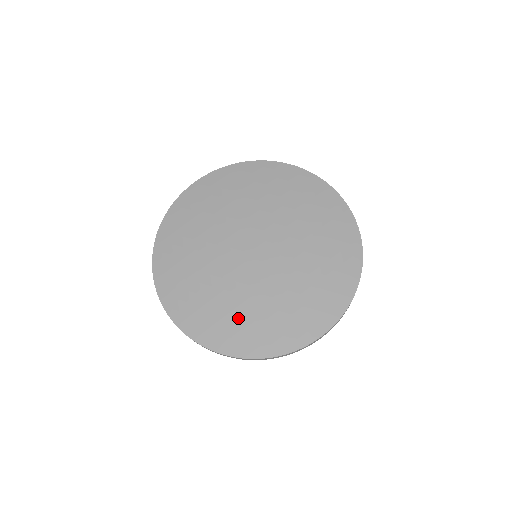
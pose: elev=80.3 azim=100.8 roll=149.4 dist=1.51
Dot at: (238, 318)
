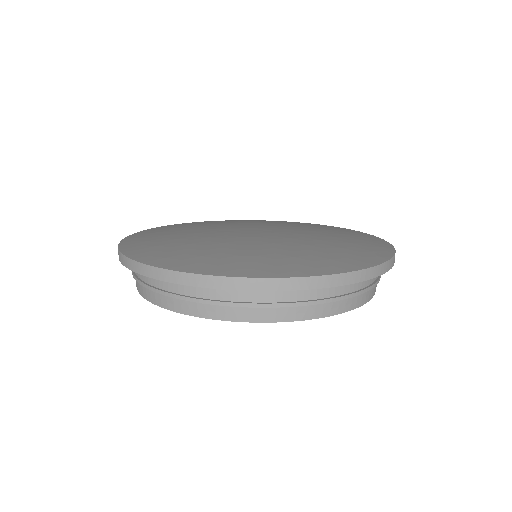
Dot at: (216, 253)
